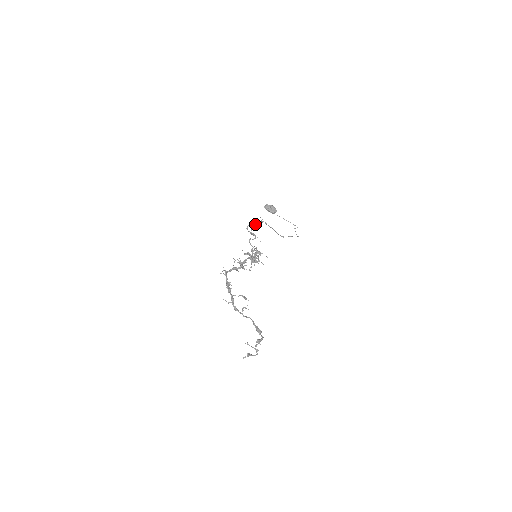
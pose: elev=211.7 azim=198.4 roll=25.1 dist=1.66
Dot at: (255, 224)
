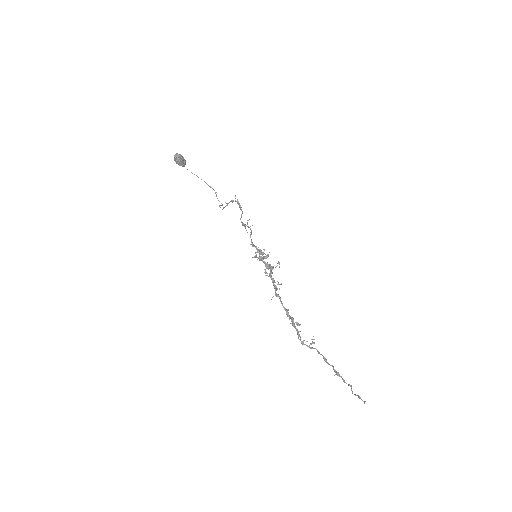
Dot at: (240, 209)
